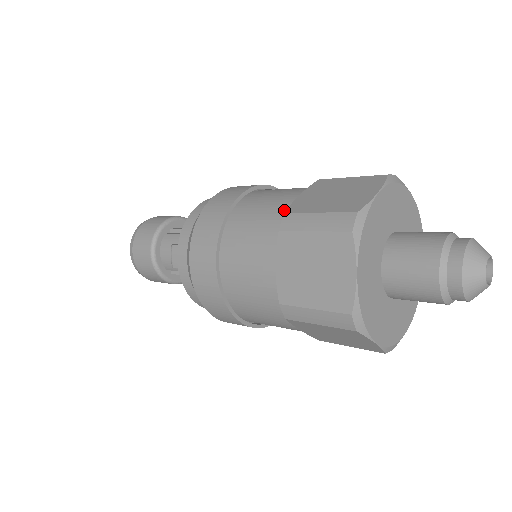
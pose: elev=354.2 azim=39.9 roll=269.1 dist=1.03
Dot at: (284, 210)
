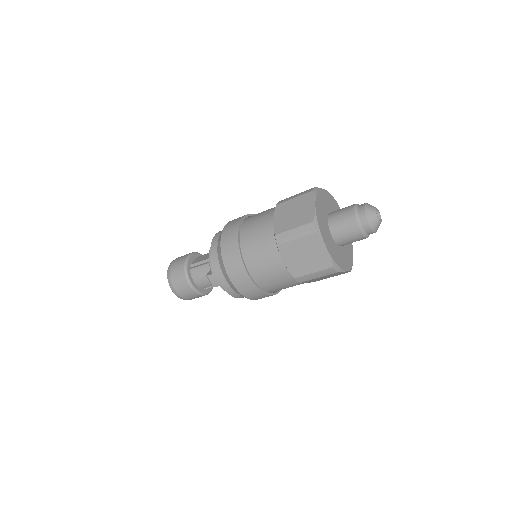
Dot at: (271, 232)
